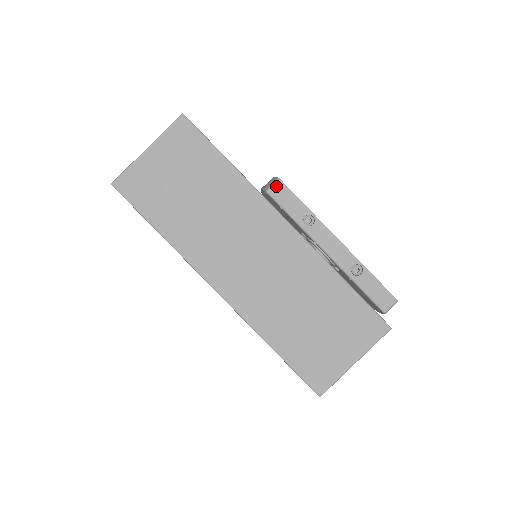
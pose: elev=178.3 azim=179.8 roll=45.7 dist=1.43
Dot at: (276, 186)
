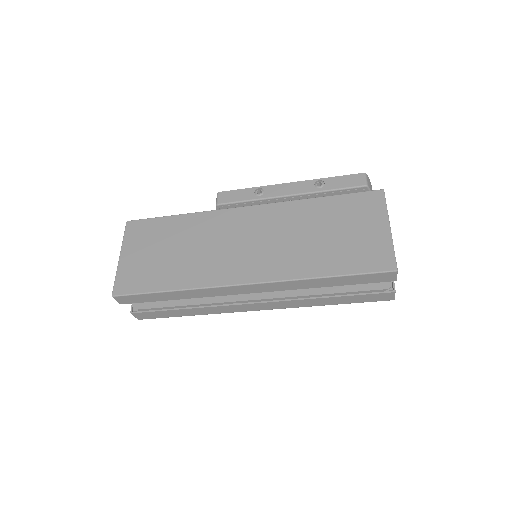
Dot at: (220, 197)
